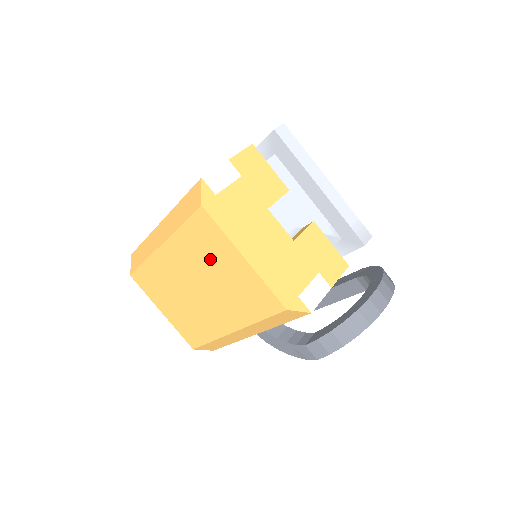
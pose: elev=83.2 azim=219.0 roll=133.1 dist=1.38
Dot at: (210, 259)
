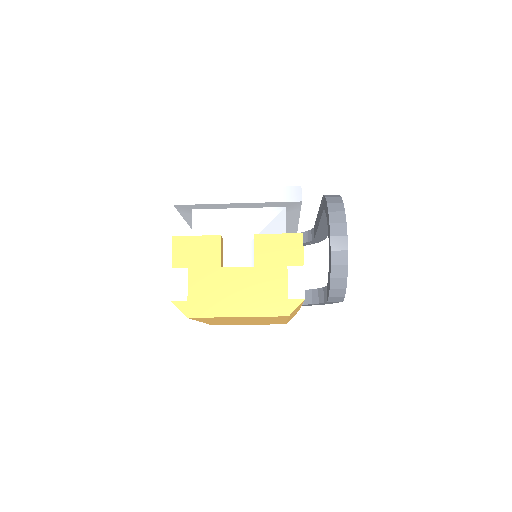
Dot at: (227, 319)
